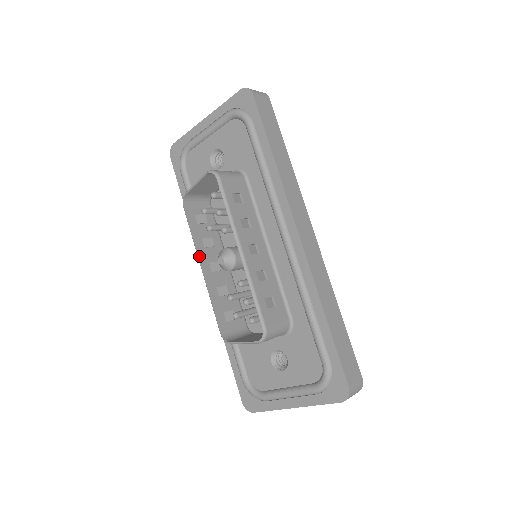
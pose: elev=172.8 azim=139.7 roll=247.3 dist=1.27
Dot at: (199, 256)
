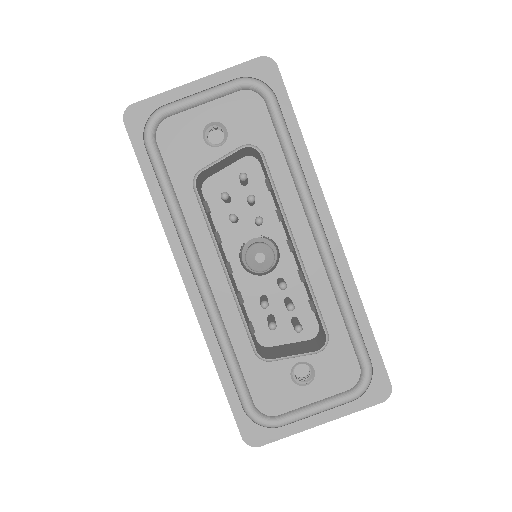
Dot at: (221, 254)
